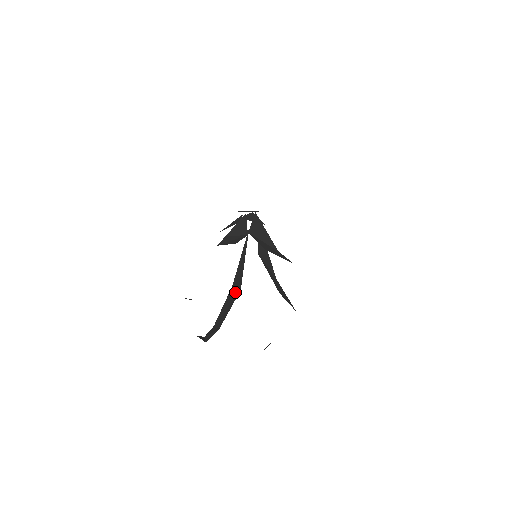
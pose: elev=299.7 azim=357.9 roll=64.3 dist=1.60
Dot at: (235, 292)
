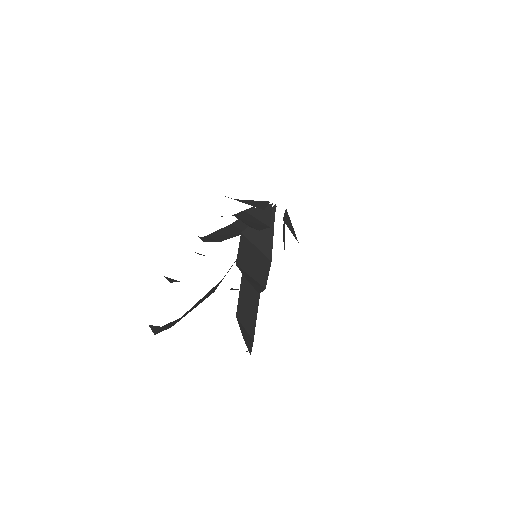
Dot at: (213, 290)
